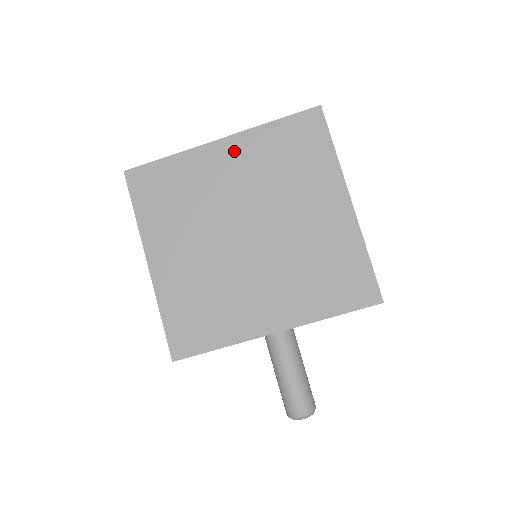
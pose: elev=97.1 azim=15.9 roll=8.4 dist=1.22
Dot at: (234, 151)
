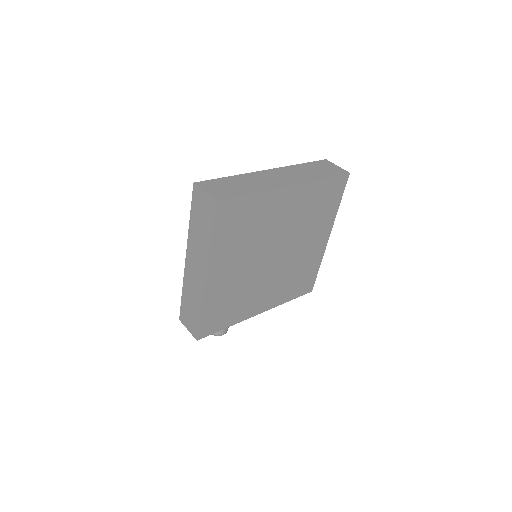
Dot at: (295, 197)
